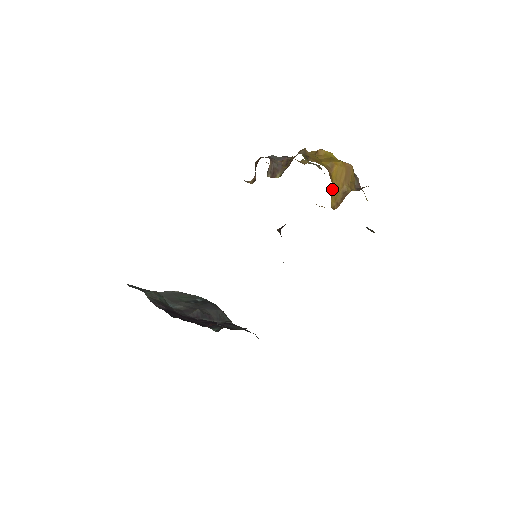
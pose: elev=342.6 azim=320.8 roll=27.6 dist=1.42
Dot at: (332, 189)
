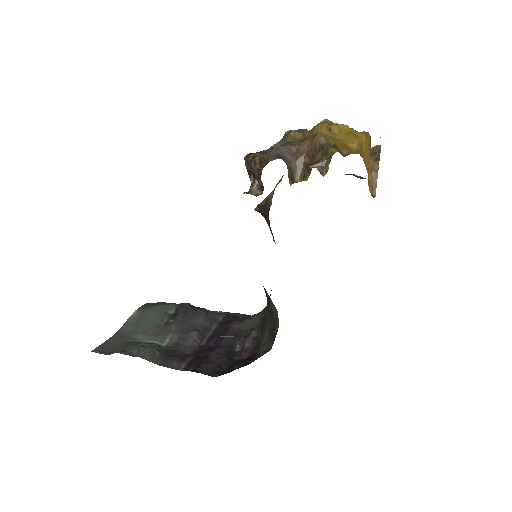
Dot at: occluded
